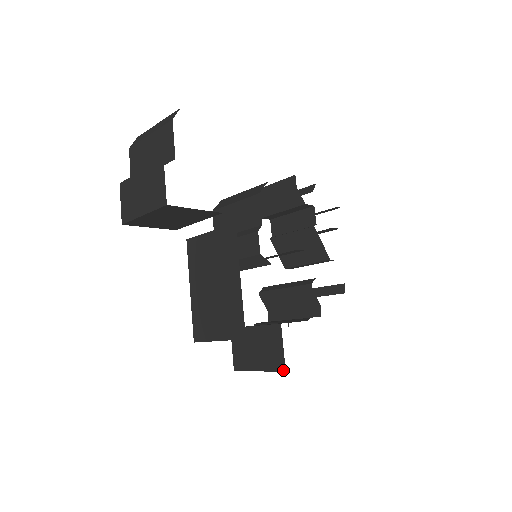
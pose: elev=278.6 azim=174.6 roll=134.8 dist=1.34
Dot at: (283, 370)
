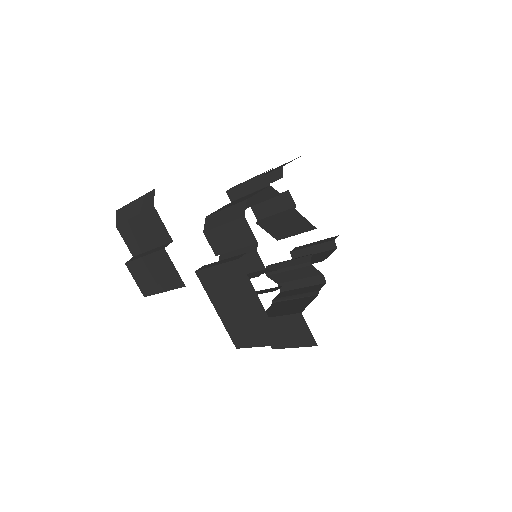
Dot at: (315, 345)
